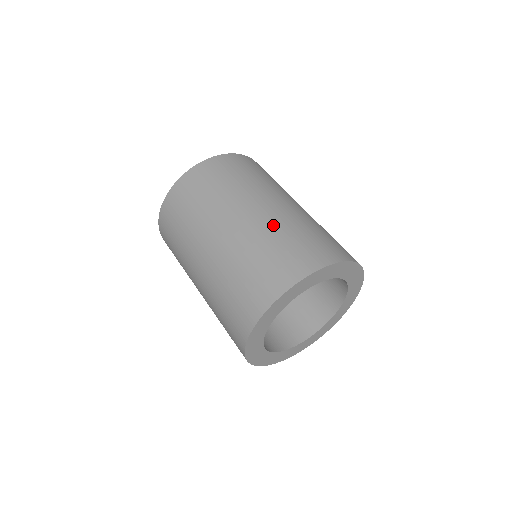
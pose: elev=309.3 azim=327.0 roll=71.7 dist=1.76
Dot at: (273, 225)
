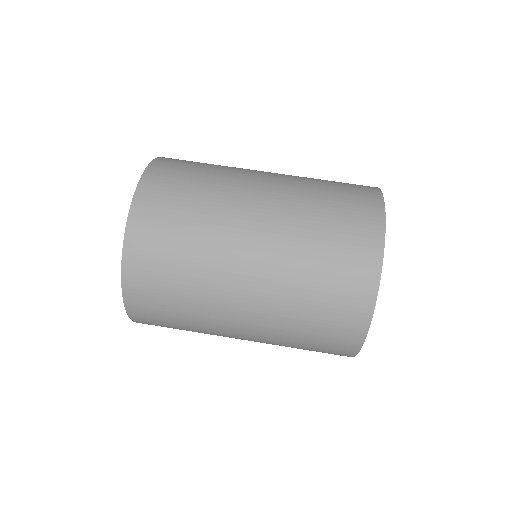
Dot at: (297, 207)
